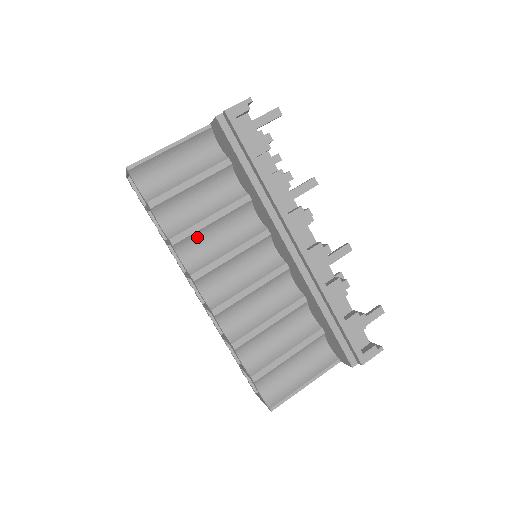
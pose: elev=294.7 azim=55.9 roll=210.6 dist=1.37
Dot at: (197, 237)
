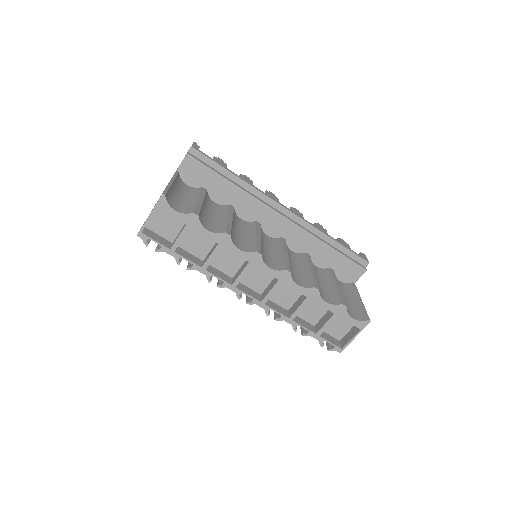
Dot at: (233, 233)
